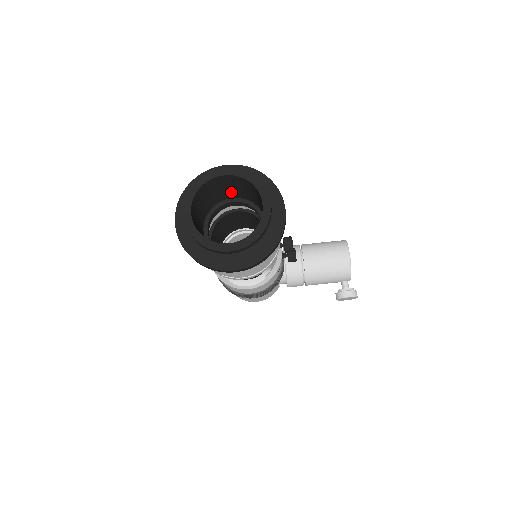
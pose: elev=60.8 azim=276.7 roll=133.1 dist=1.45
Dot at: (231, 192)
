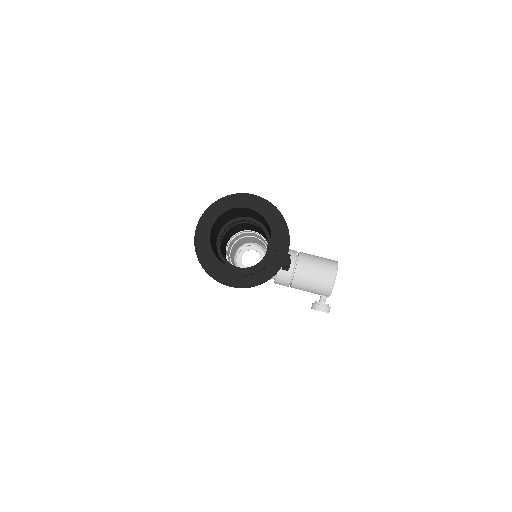
Dot at: (251, 215)
